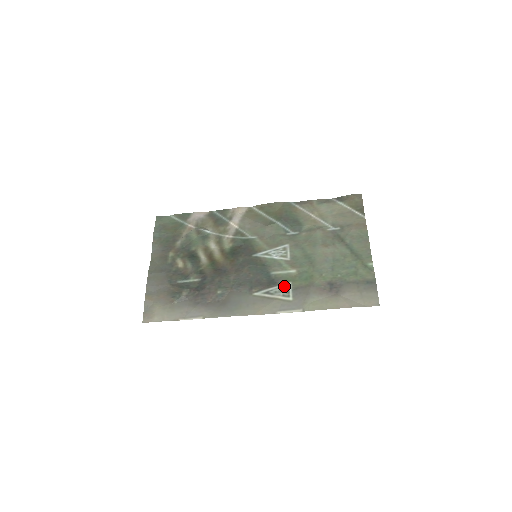
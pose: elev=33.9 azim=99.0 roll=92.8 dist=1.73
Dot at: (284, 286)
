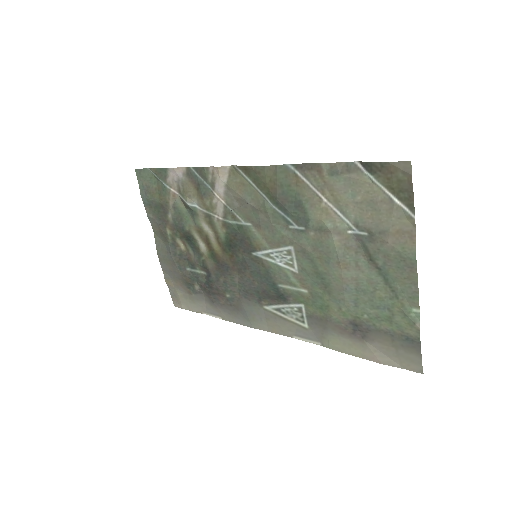
Dot at: (296, 307)
